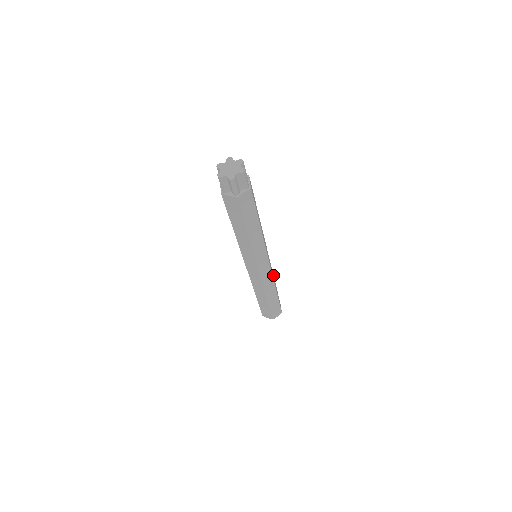
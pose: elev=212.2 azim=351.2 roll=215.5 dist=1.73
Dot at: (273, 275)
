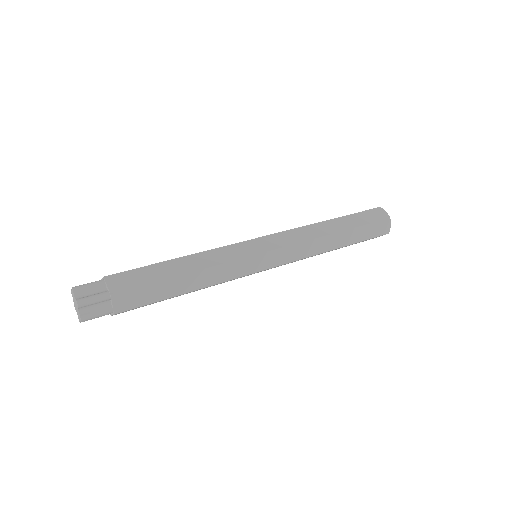
Dot at: (314, 225)
